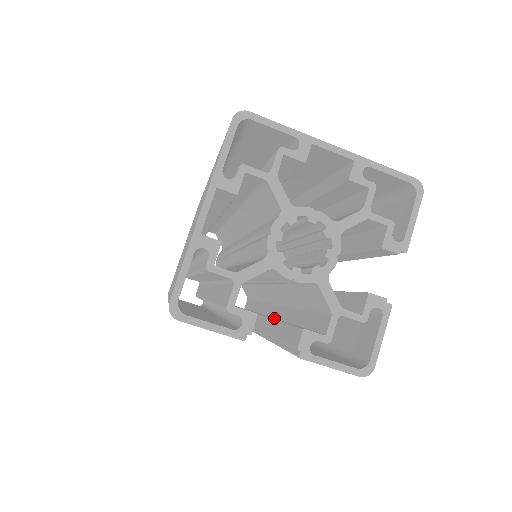
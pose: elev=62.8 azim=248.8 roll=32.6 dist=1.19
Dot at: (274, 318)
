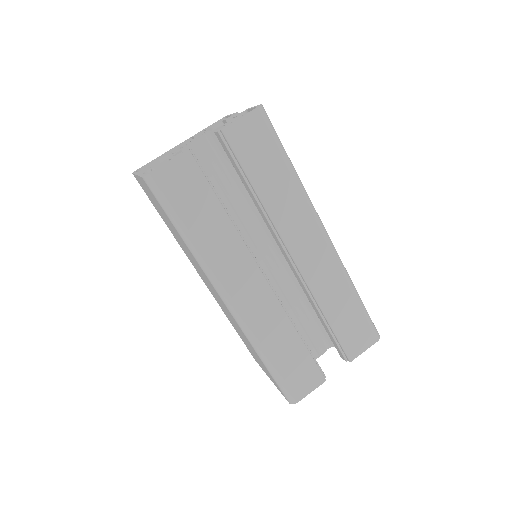
Dot at: occluded
